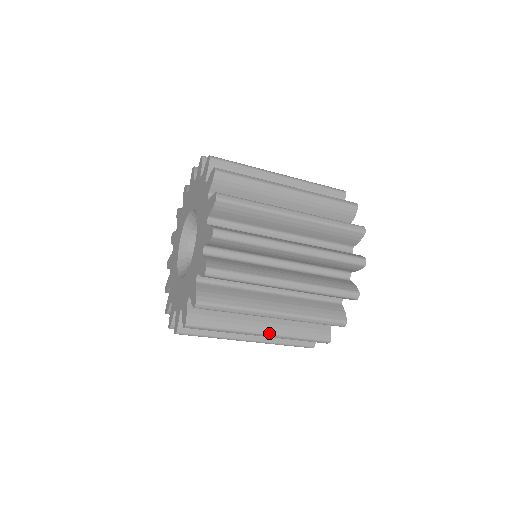
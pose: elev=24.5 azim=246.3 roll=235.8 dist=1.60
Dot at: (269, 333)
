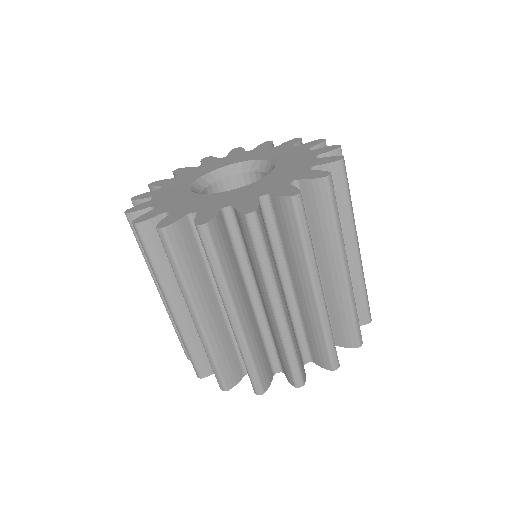
Dot at: occluded
